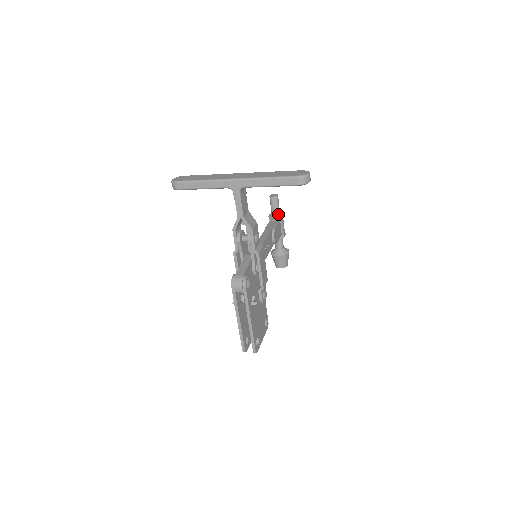
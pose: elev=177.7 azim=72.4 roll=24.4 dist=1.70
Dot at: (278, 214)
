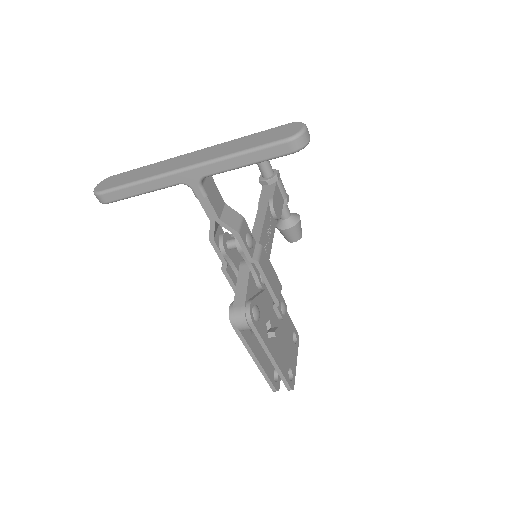
Dot at: (271, 174)
